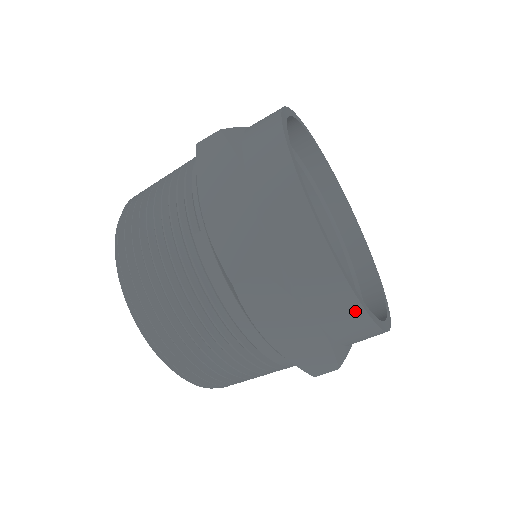
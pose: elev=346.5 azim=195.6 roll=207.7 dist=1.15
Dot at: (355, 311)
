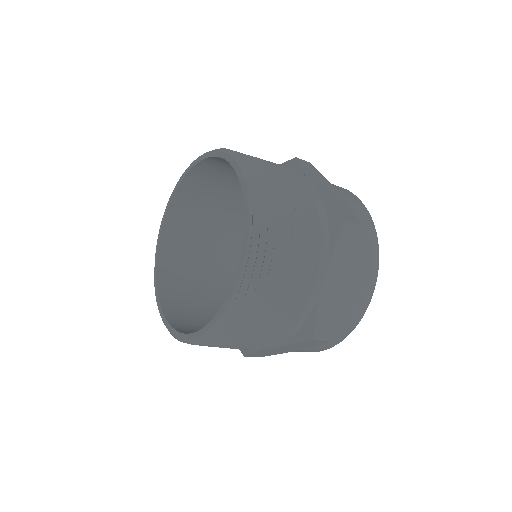
Dot at: (369, 293)
